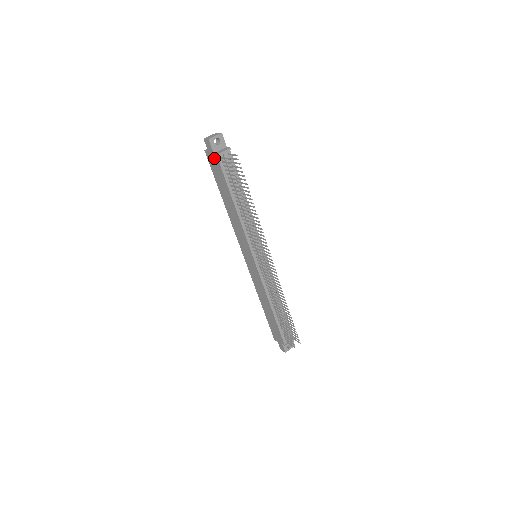
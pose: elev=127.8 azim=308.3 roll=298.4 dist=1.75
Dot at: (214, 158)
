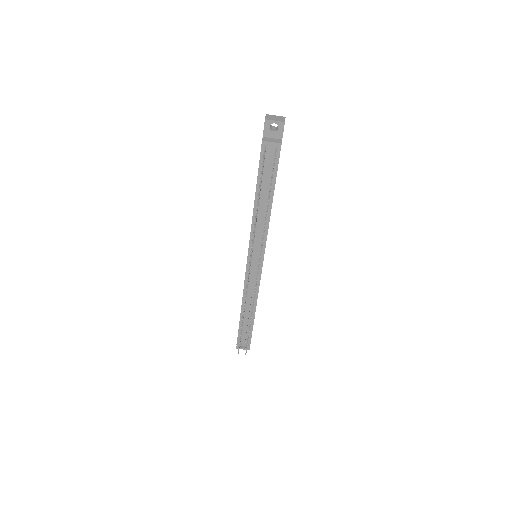
Dot at: occluded
